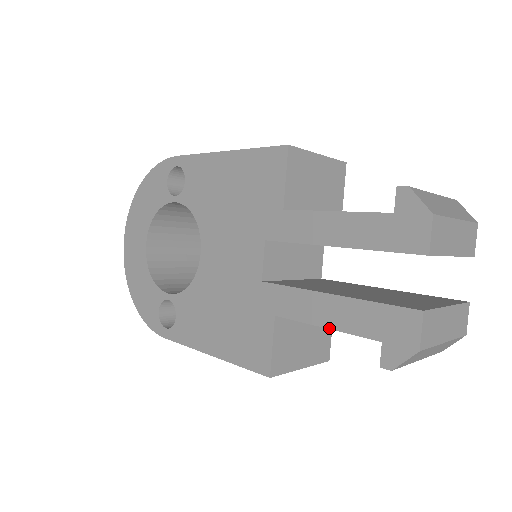
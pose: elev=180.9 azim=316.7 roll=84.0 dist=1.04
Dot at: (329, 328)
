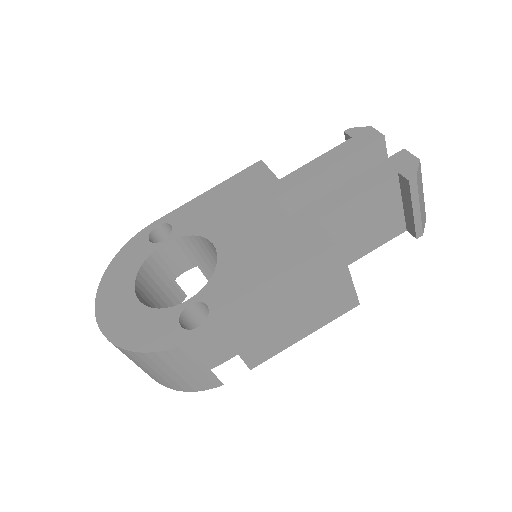
Dot at: (361, 193)
